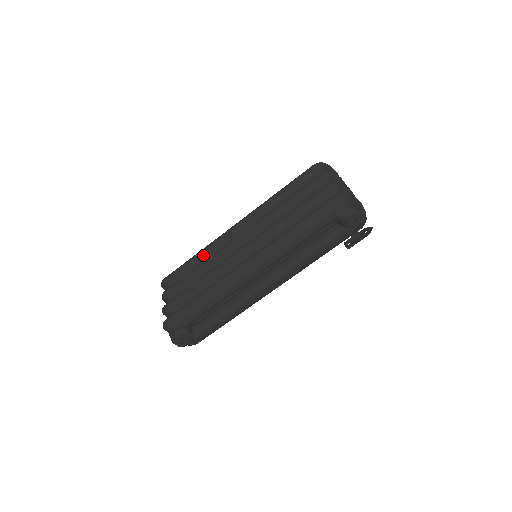
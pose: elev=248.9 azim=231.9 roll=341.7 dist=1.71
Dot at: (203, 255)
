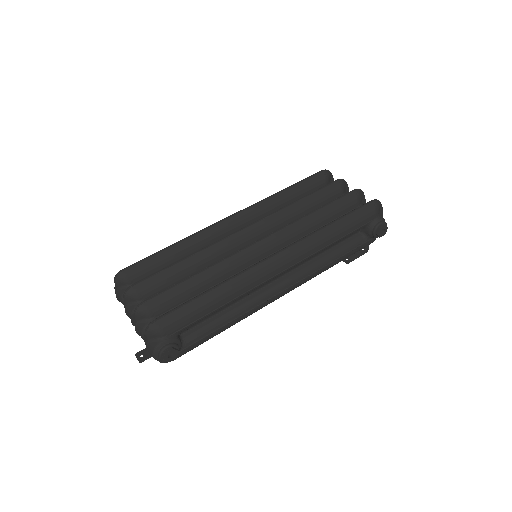
Dot at: (185, 246)
